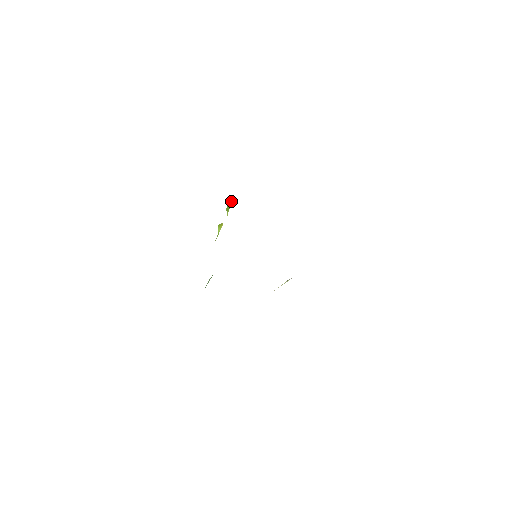
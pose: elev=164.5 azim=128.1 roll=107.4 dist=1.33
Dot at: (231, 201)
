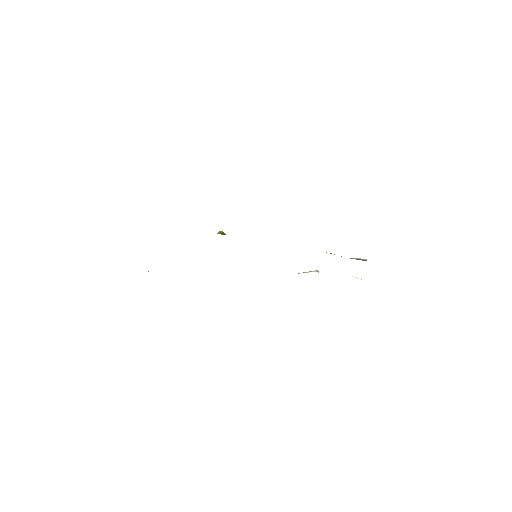
Dot at: occluded
